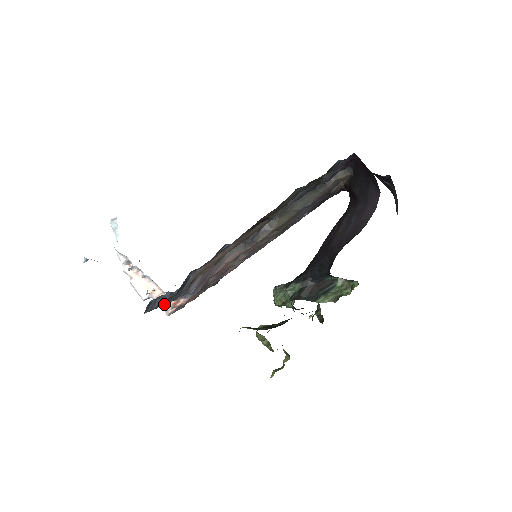
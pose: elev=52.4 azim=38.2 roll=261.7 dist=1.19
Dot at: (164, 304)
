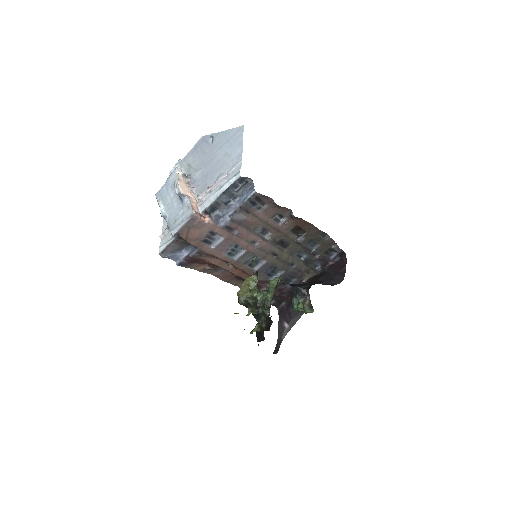
Dot at: (194, 208)
